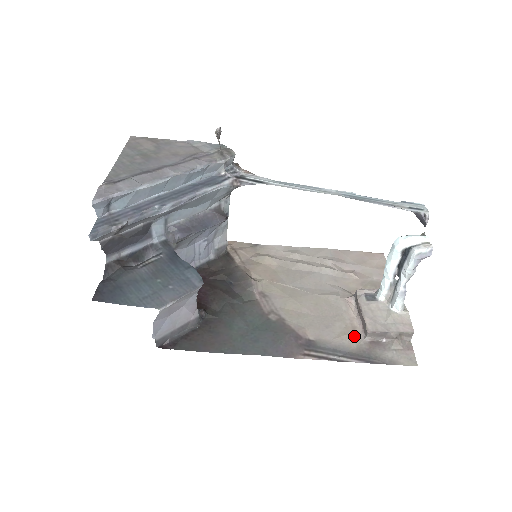
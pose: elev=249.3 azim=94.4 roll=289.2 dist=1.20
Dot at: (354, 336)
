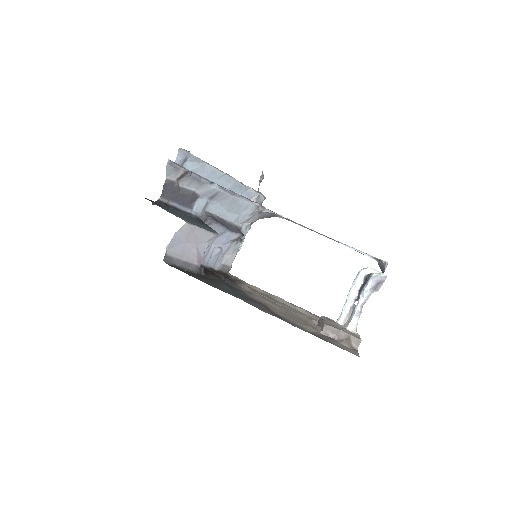
Dot at: (313, 328)
